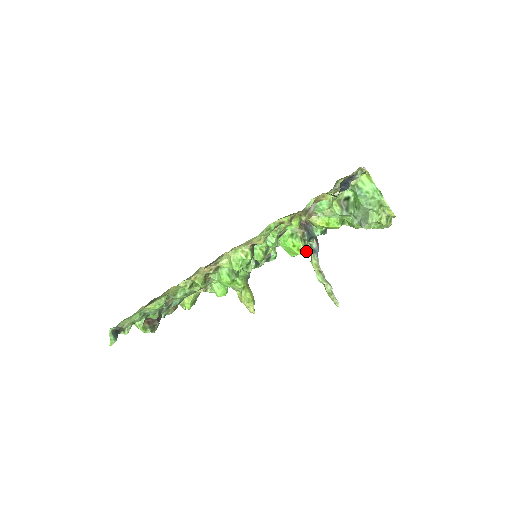
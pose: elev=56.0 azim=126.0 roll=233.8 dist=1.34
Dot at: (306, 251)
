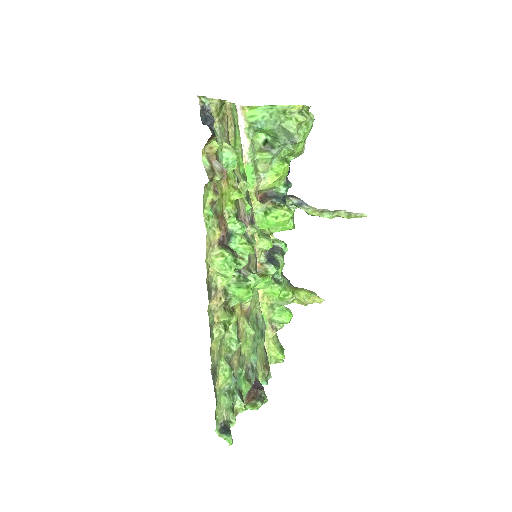
Dot at: (290, 211)
